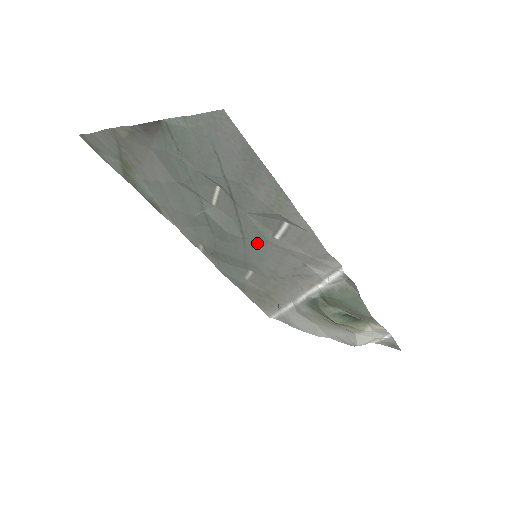
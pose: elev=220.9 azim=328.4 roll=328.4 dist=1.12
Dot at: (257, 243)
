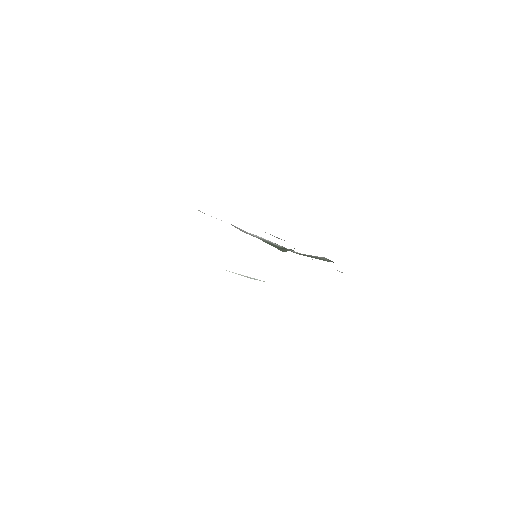
Dot at: occluded
